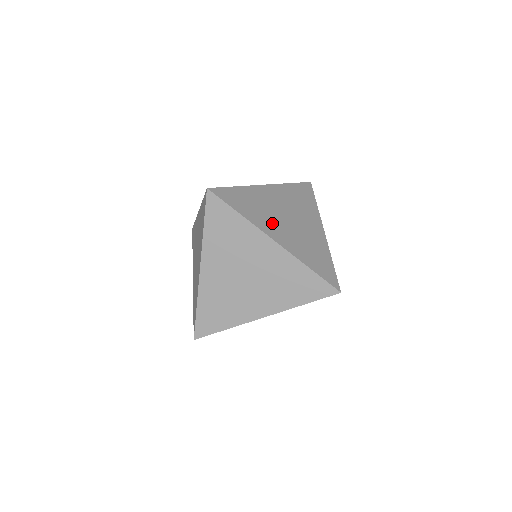
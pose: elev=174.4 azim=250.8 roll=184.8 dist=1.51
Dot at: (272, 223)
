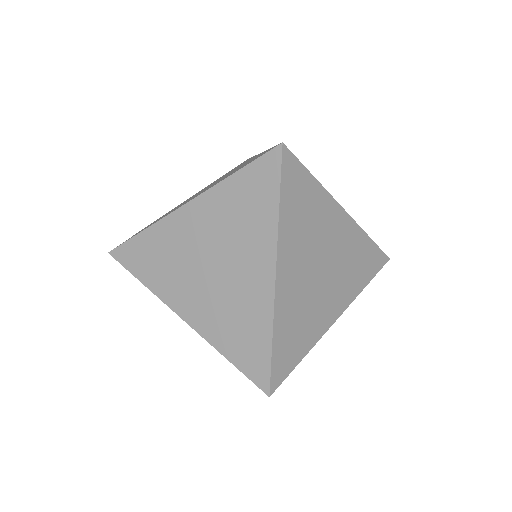
Dot at: occluded
